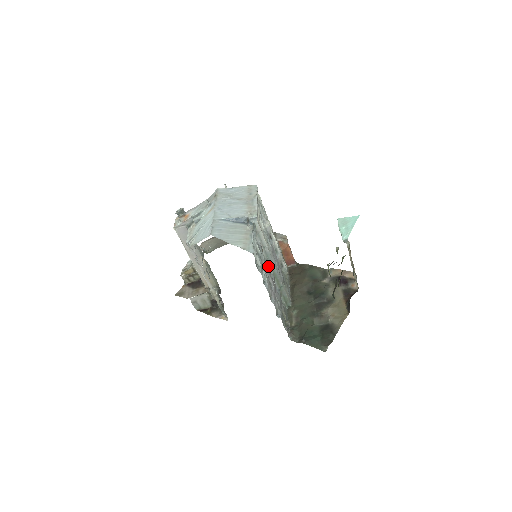
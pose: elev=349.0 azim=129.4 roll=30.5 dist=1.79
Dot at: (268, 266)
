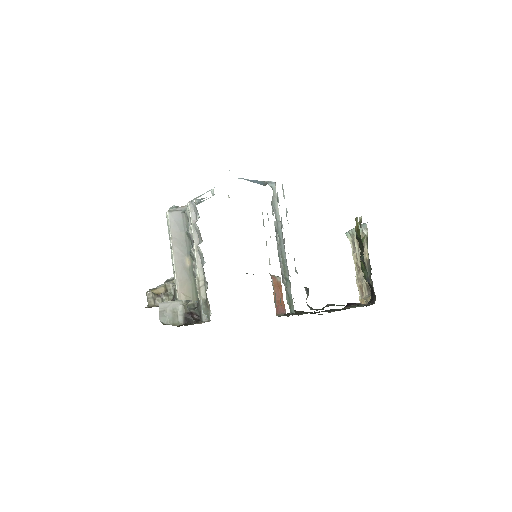
Dot at: occluded
